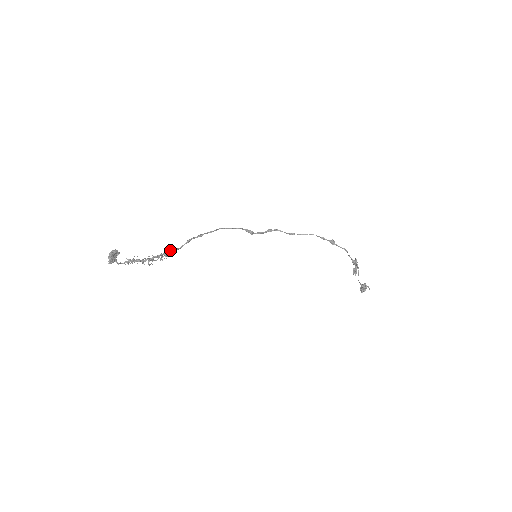
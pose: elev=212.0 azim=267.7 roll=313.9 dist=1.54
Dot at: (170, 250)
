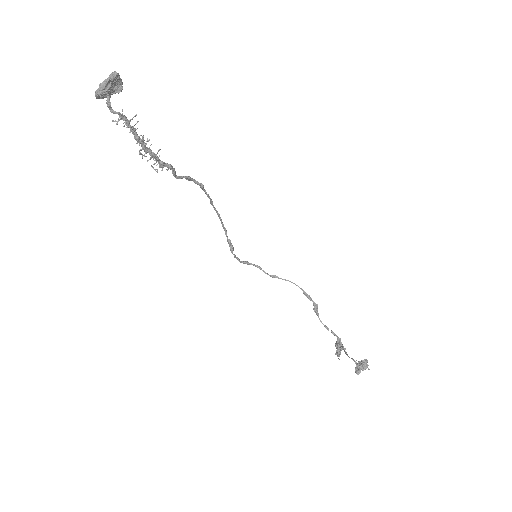
Dot at: occluded
